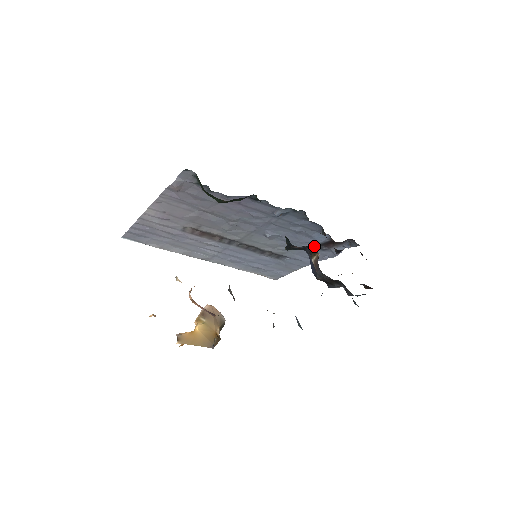
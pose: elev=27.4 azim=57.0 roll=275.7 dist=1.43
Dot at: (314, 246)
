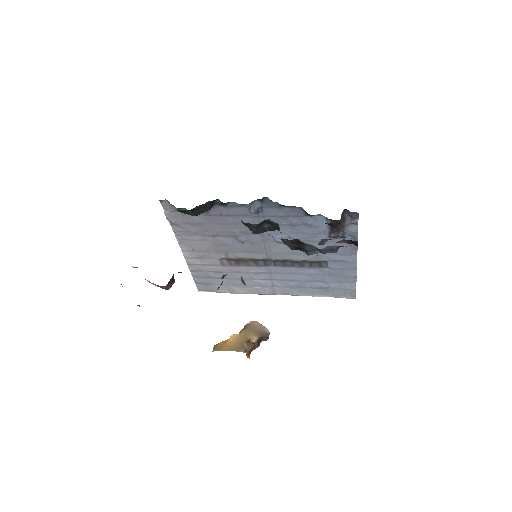
Dot at: (328, 236)
